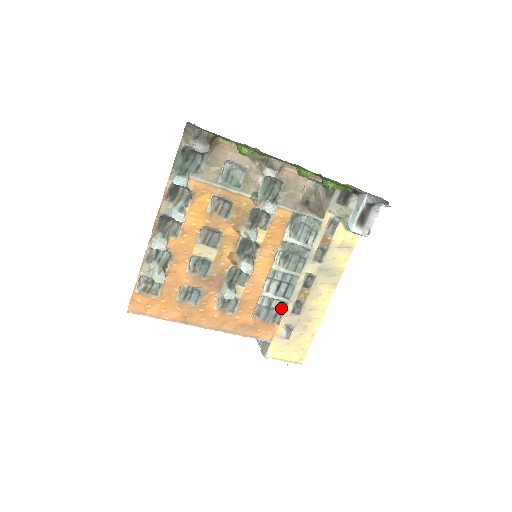
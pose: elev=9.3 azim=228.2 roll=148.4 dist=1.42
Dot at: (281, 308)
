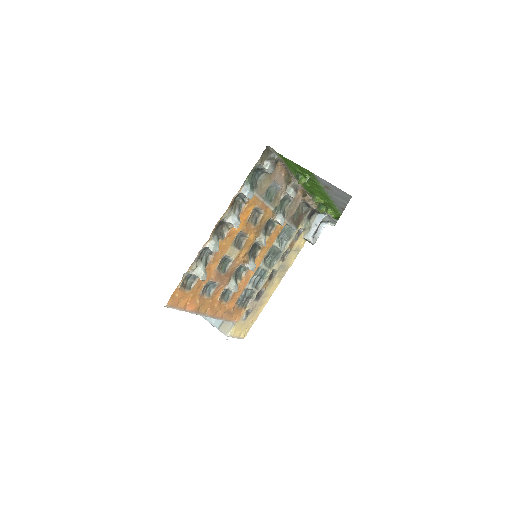
Dot at: (250, 296)
